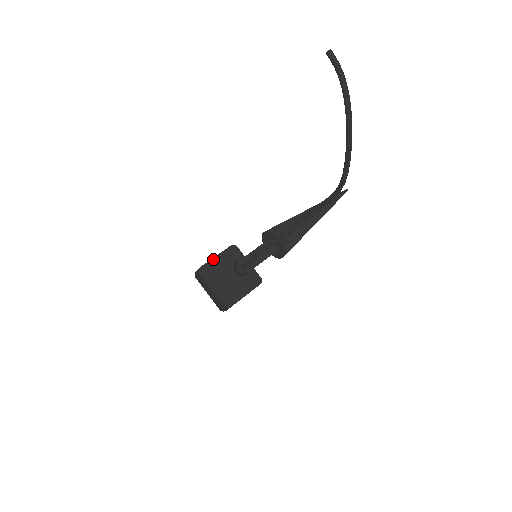
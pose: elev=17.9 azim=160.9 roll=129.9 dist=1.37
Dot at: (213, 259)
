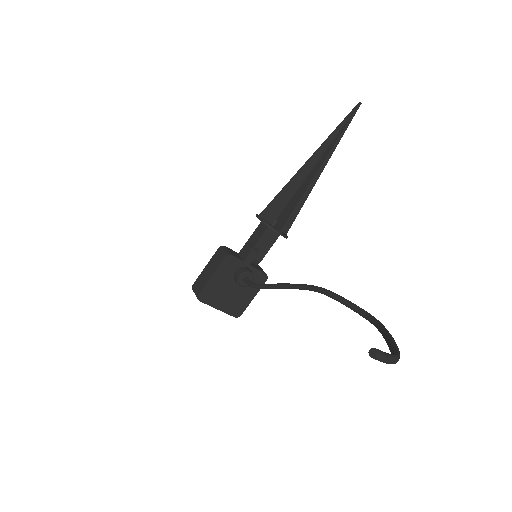
Dot at: (209, 281)
